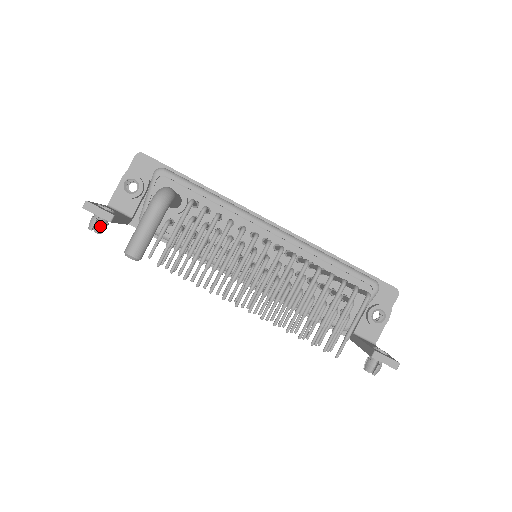
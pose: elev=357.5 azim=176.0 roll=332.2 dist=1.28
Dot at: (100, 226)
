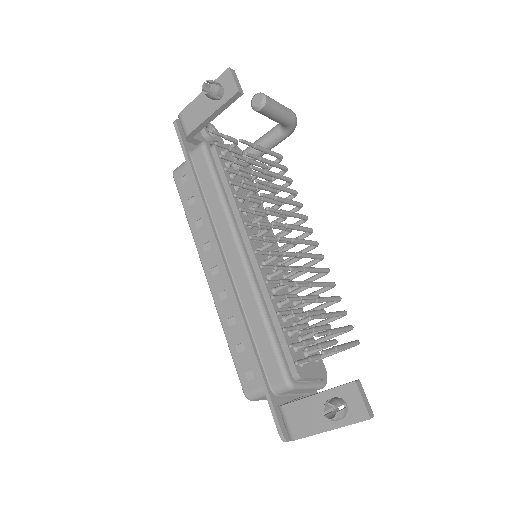
Dot at: (219, 88)
